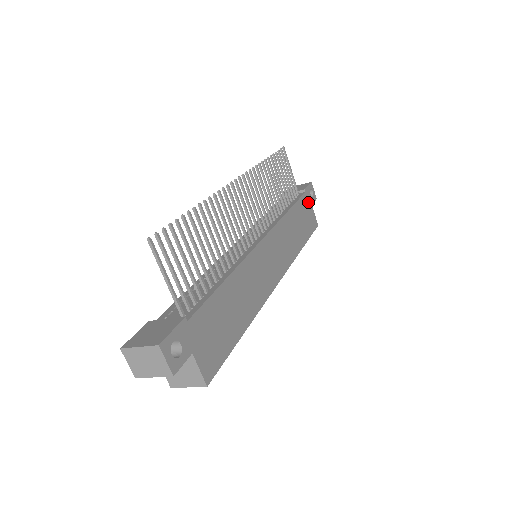
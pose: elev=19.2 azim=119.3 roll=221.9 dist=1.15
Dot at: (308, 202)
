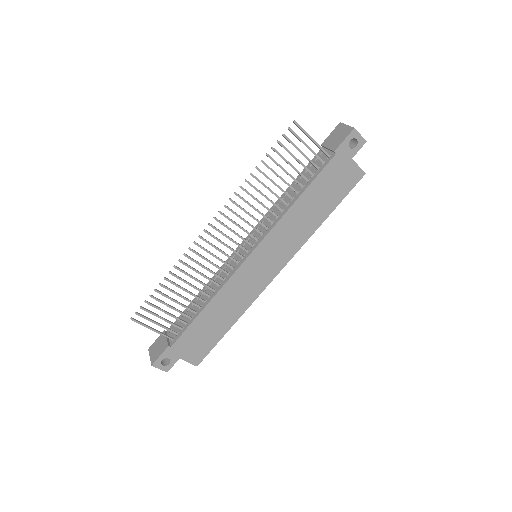
Dot at: (342, 161)
